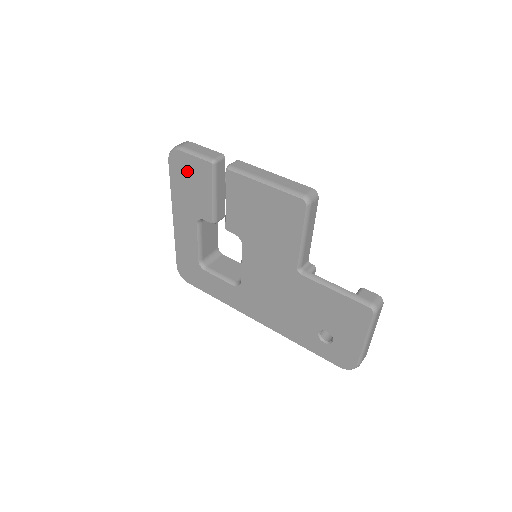
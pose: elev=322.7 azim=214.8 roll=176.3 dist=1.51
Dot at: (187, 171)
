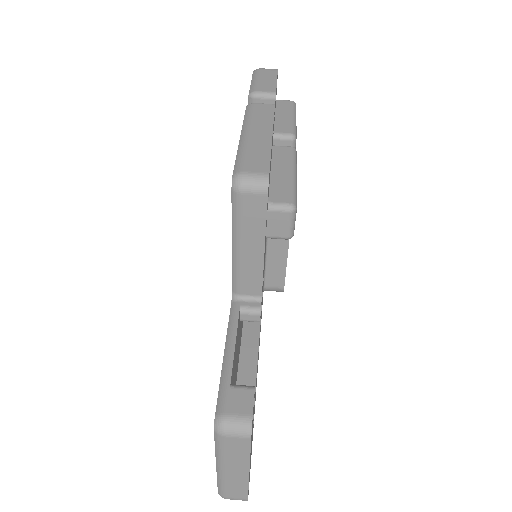
Dot at: occluded
